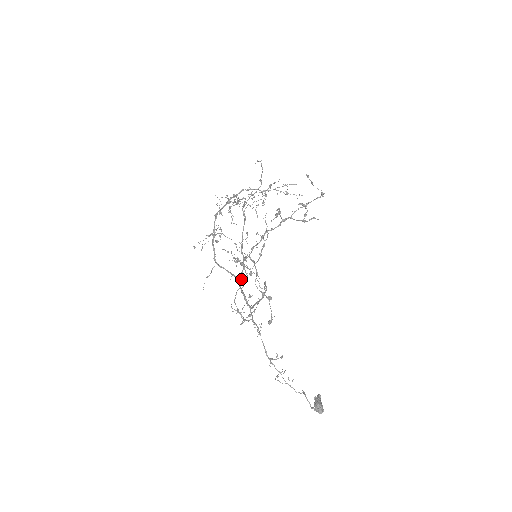
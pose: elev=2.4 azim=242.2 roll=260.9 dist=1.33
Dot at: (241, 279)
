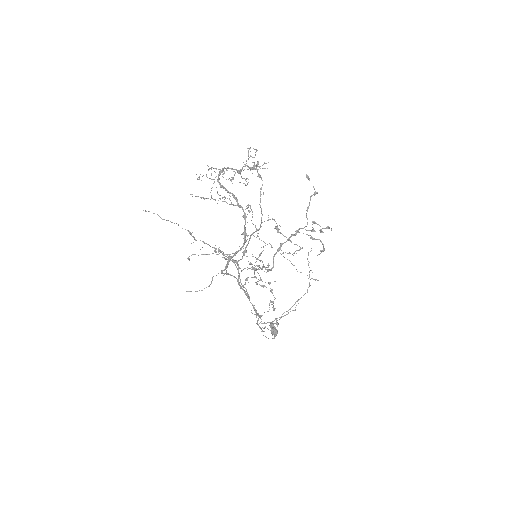
Dot at: (248, 282)
